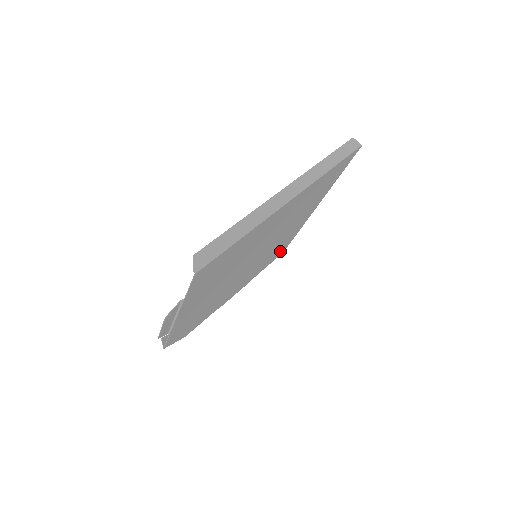
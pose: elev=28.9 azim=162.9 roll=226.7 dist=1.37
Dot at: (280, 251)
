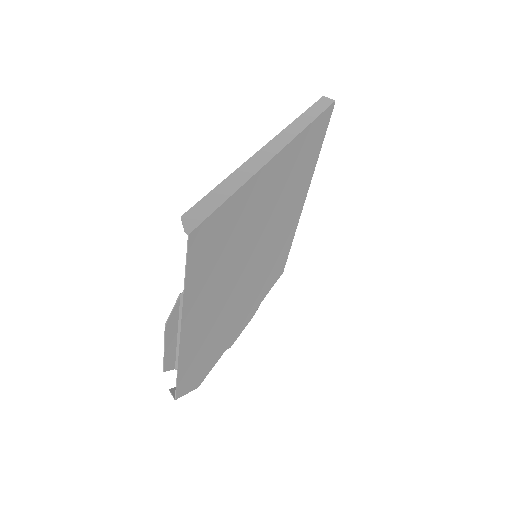
Dot at: (279, 267)
